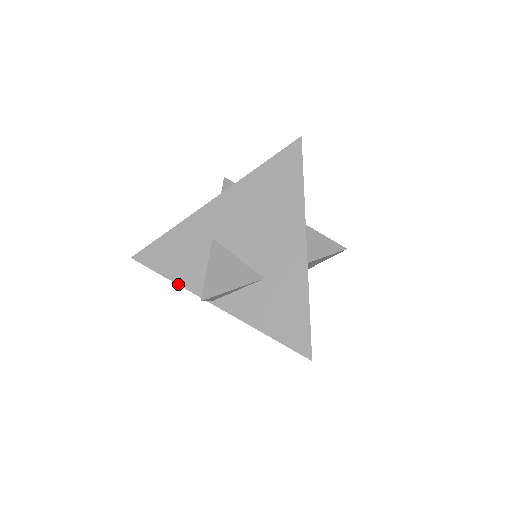
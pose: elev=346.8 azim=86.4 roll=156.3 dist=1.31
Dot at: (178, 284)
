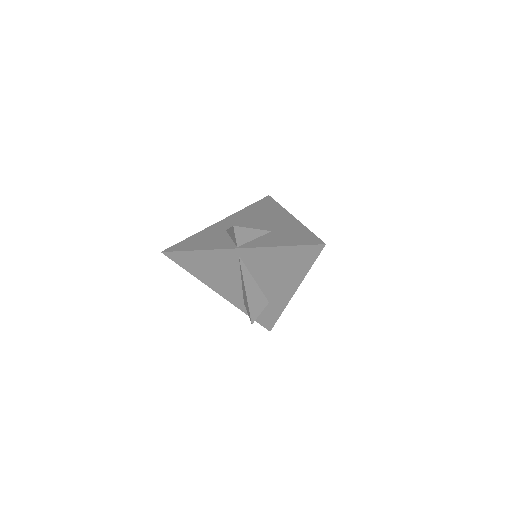
Dot at: (205, 250)
